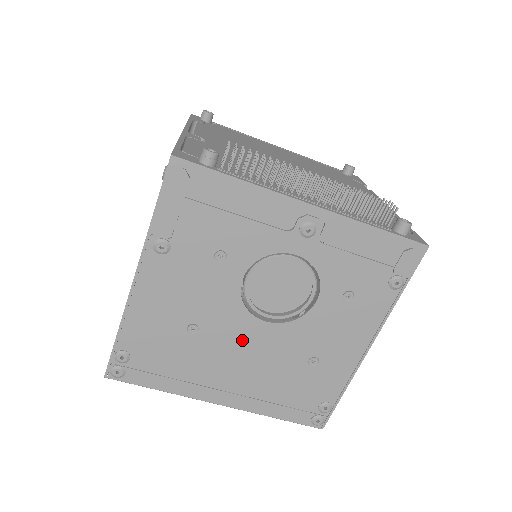
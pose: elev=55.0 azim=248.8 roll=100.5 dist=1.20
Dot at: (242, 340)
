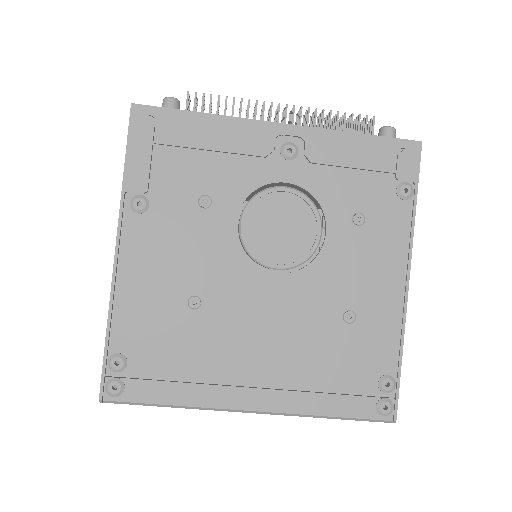
Dot at: (256, 305)
